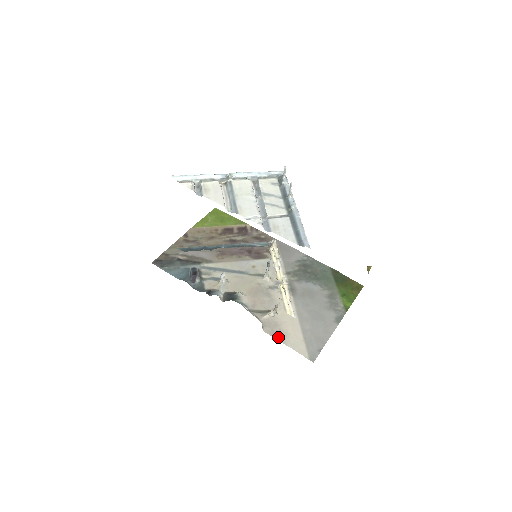
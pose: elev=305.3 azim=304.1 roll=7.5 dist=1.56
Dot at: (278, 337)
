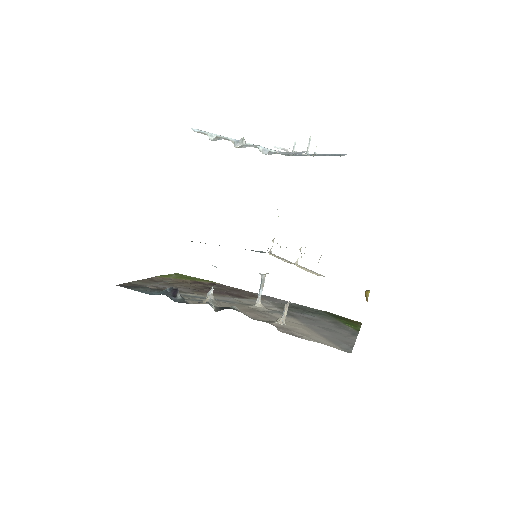
Dot at: (297, 336)
